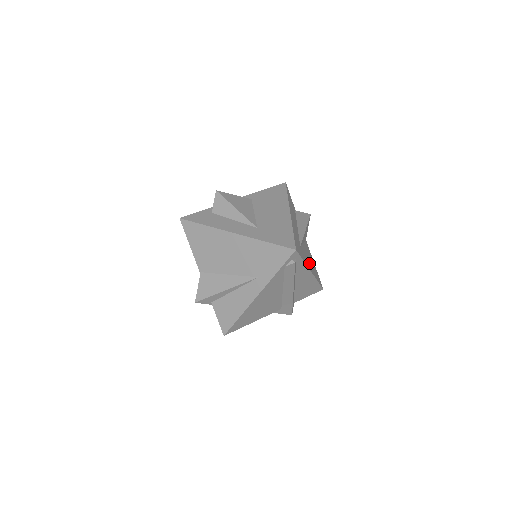
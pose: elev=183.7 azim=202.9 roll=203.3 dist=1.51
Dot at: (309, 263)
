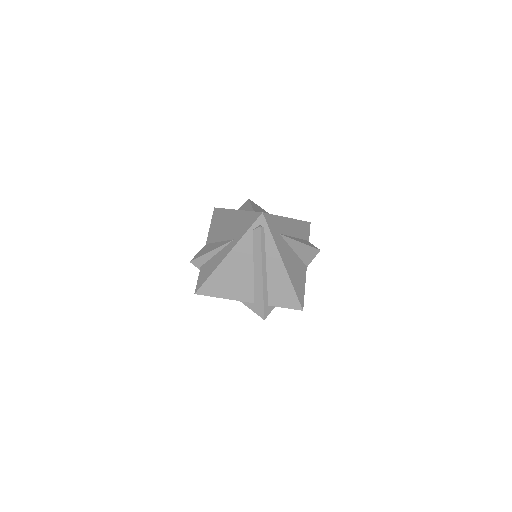
Dot at: (288, 262)
